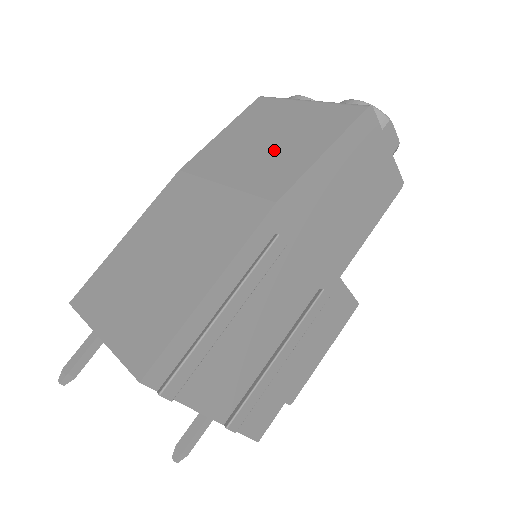
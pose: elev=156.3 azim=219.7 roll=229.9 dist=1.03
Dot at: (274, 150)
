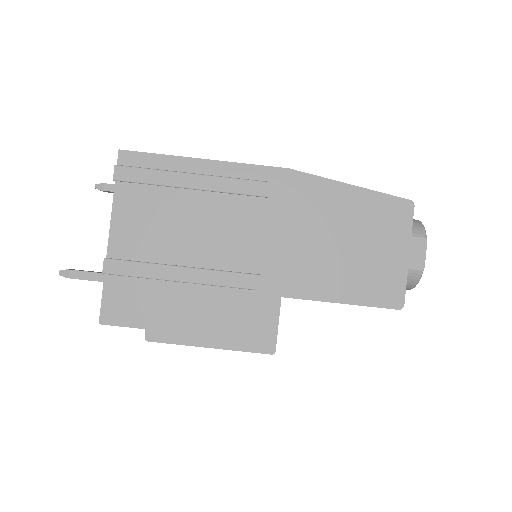
Dot at: occluded
